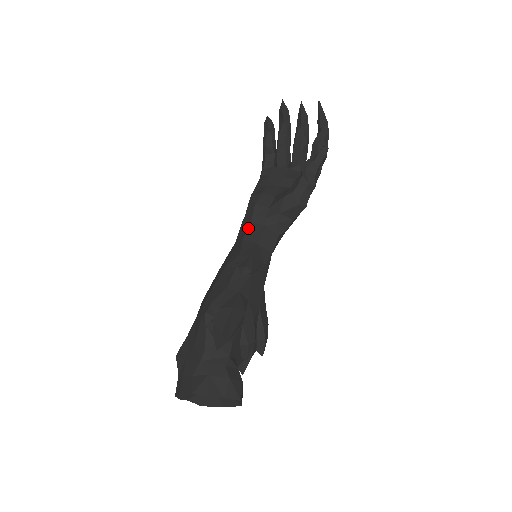
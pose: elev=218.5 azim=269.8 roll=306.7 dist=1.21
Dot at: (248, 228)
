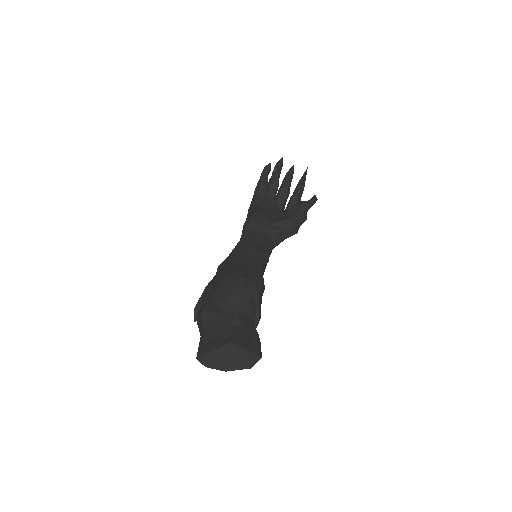
Dot at: (256, 232)
